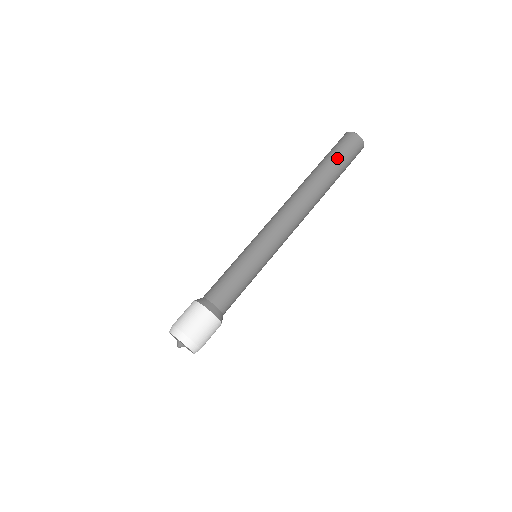
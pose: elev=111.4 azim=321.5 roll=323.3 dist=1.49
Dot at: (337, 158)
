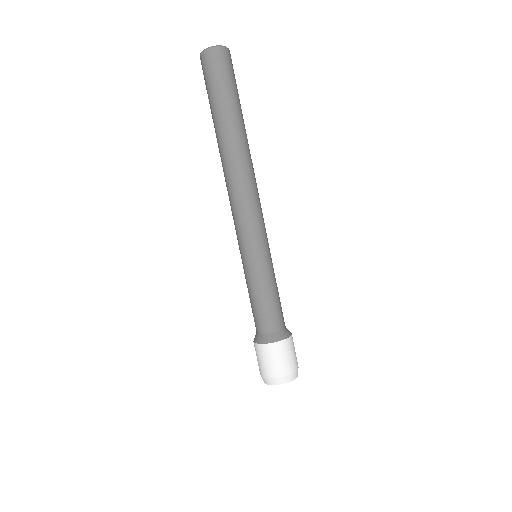
Dot at: (235, 94)
